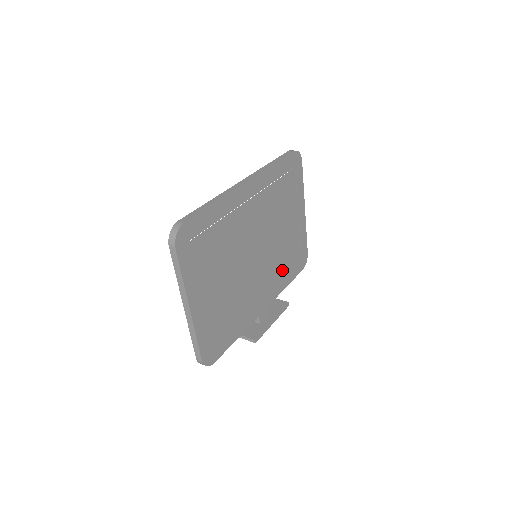
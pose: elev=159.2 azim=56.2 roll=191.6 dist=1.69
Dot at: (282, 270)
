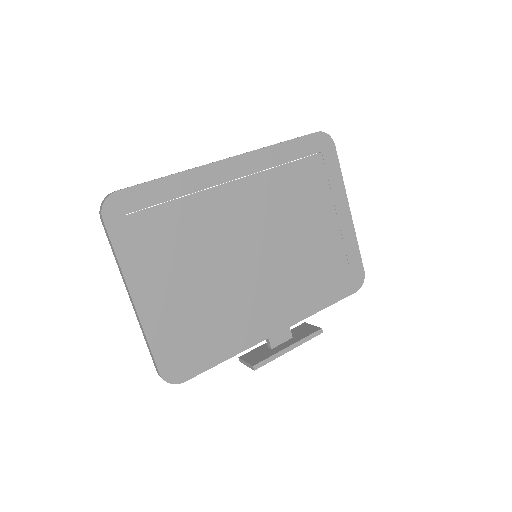
Dot at: (311, 284)
